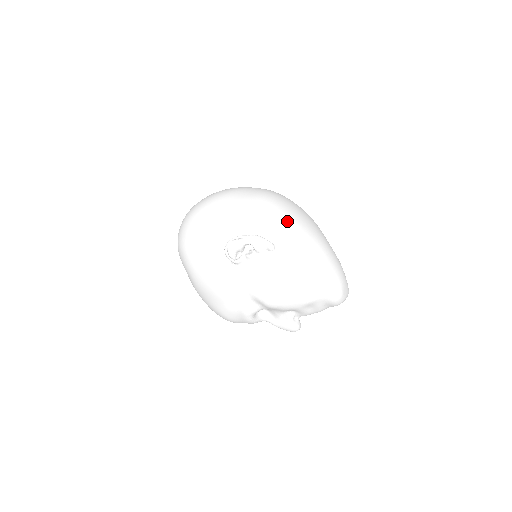
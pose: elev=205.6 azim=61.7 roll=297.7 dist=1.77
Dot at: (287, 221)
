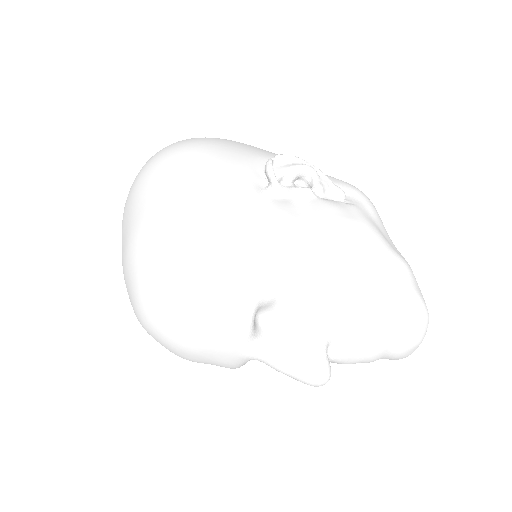
Dot at: occluded
